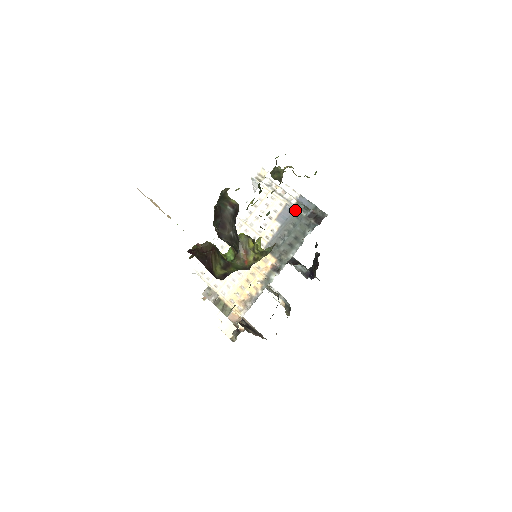
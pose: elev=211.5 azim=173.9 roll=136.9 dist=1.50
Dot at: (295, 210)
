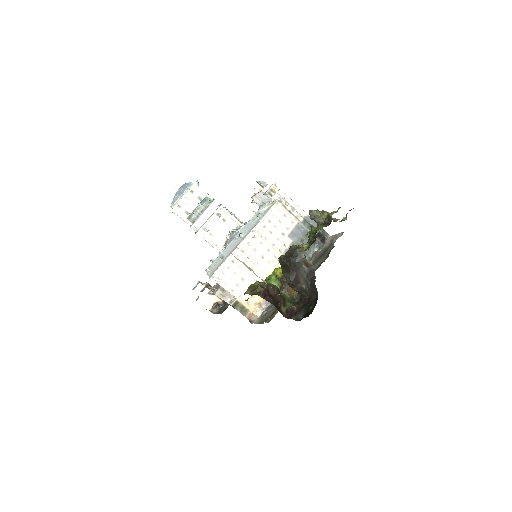
Dot at: (305, 230)
